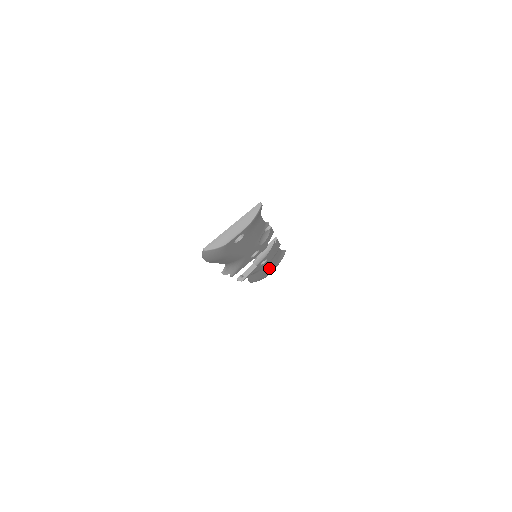
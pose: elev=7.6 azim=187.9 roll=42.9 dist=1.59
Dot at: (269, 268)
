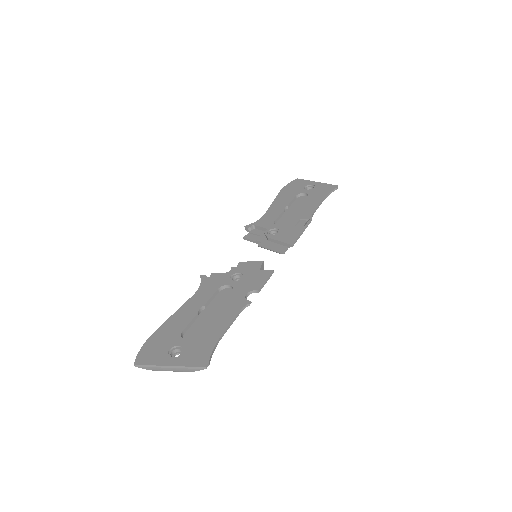
Dot at: occluded
